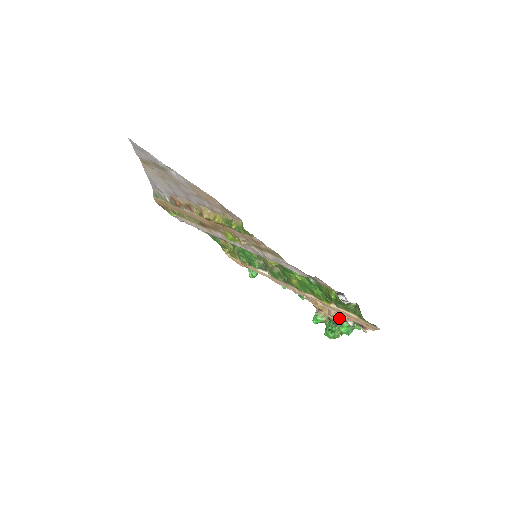
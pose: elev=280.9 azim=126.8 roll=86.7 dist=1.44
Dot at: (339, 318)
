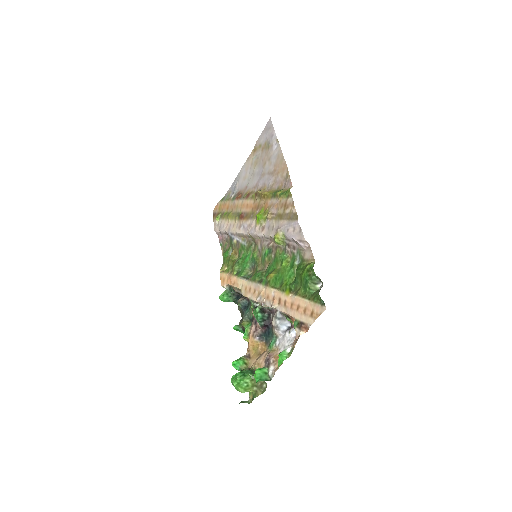
Dot at: (262, 366)
